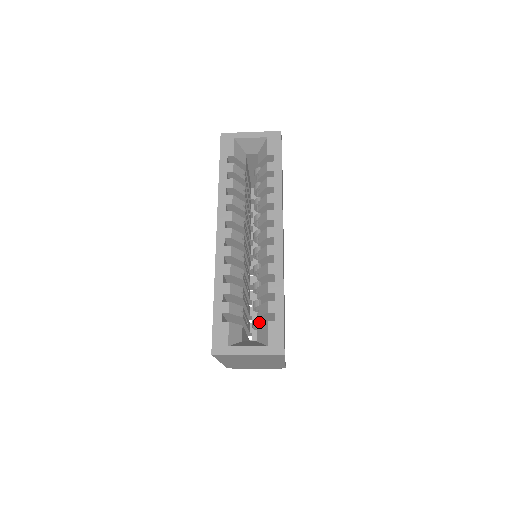
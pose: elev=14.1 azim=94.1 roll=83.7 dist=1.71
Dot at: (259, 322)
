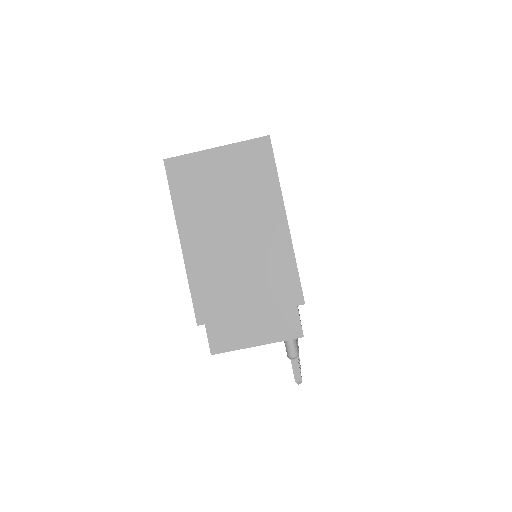
Dot at: occluded
